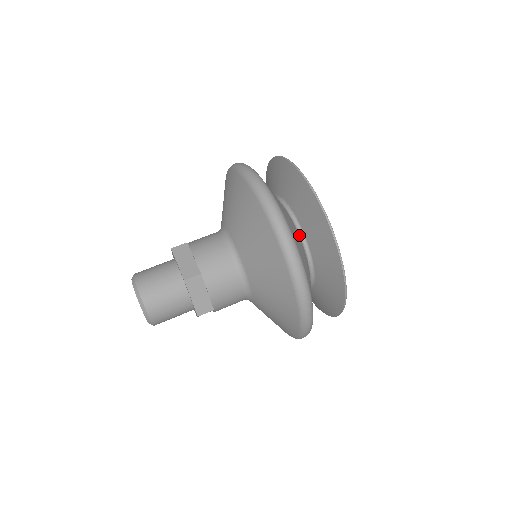
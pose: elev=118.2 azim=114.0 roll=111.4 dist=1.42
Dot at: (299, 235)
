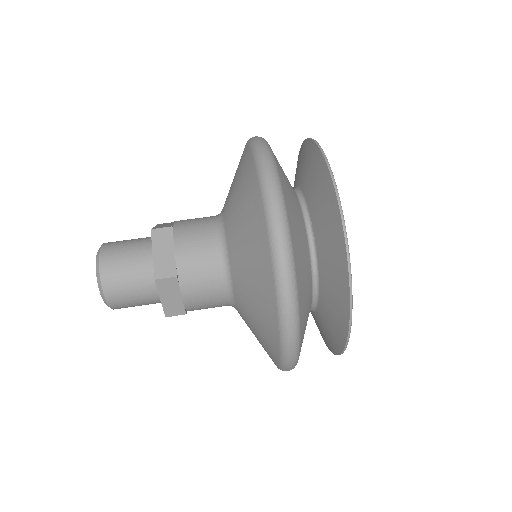
Dot at: (311, 262)
